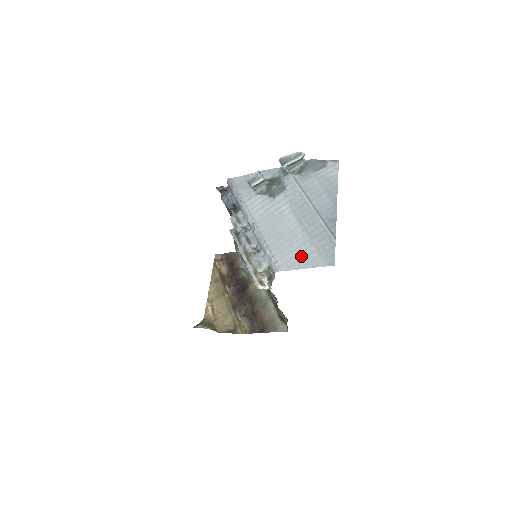
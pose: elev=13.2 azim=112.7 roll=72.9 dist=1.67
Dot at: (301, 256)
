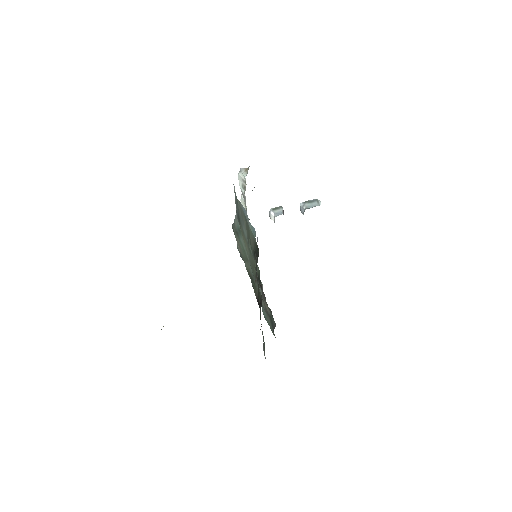
Dot at: occluded
